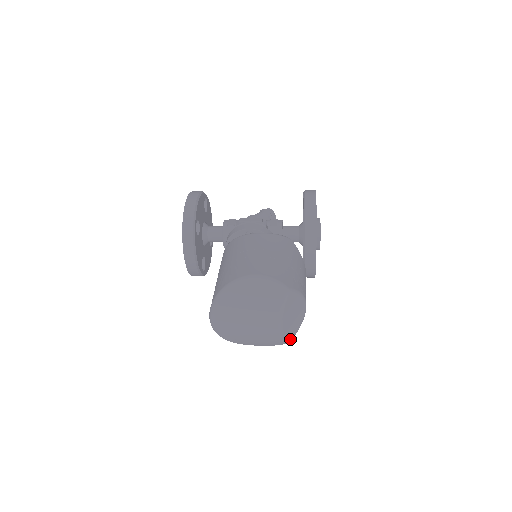
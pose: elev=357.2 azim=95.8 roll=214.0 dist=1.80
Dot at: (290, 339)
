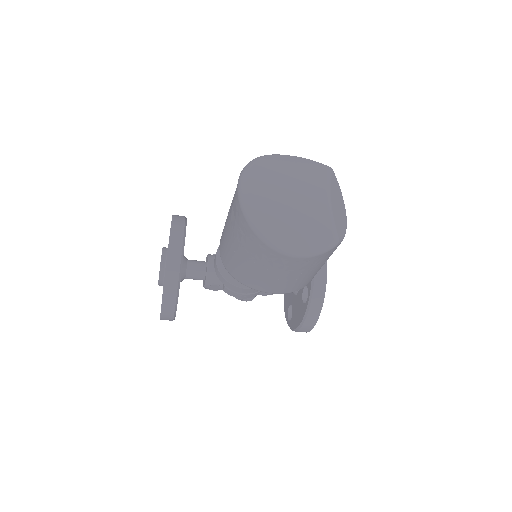
Dot at: (338, 235)
